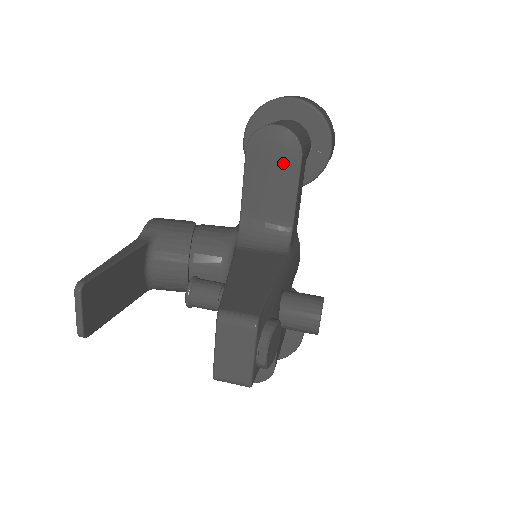
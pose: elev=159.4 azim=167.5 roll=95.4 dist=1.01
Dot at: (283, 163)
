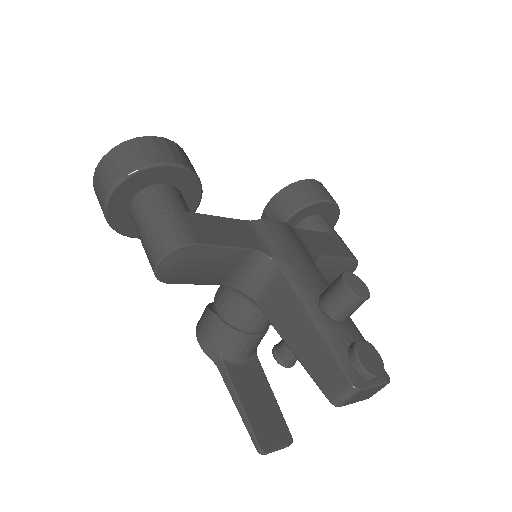
Dot at: (196, 260)
